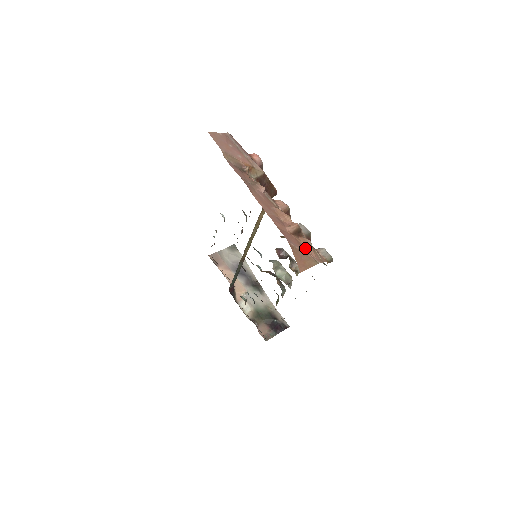
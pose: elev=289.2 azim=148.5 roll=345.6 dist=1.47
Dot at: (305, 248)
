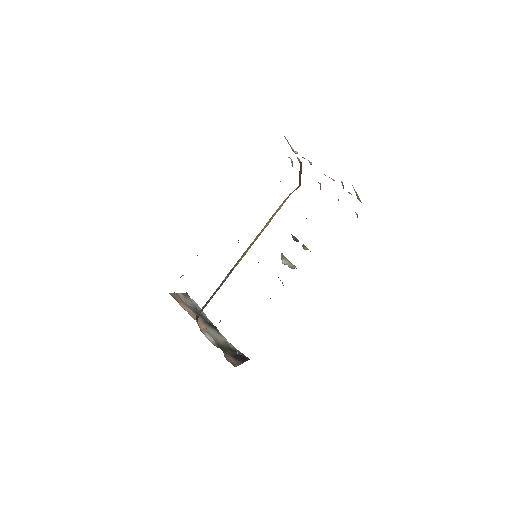
Dot at: occluded
